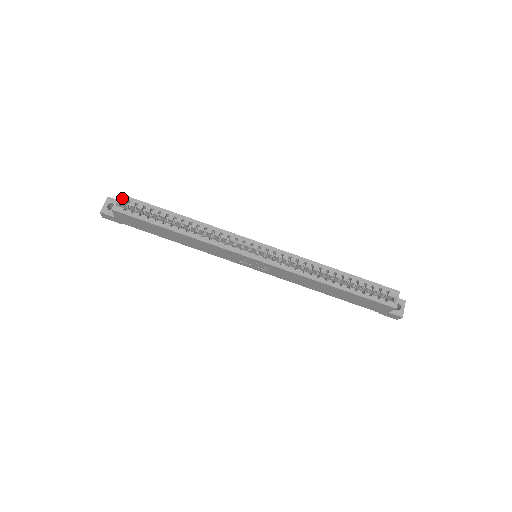
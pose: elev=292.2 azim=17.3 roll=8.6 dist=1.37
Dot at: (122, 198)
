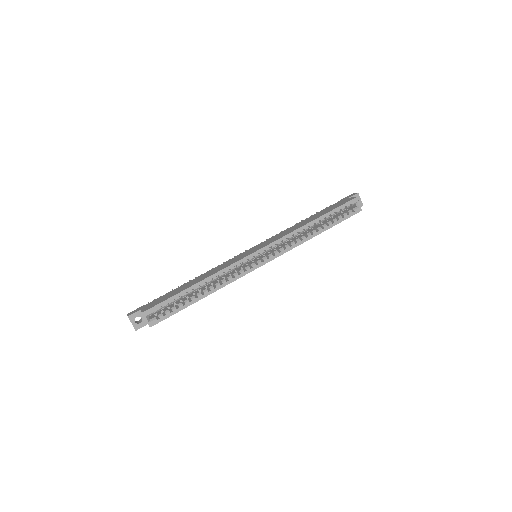
Dot at: (147, 314)
